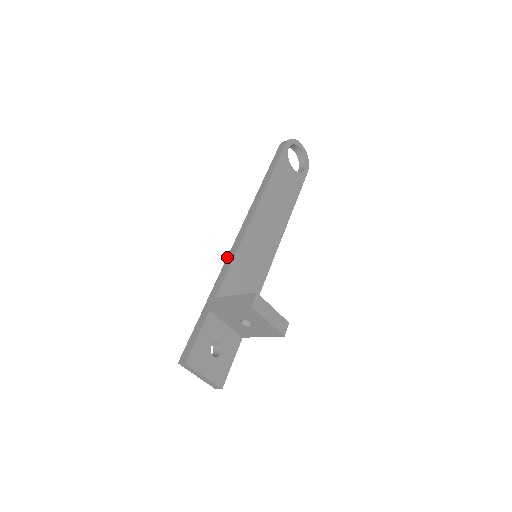
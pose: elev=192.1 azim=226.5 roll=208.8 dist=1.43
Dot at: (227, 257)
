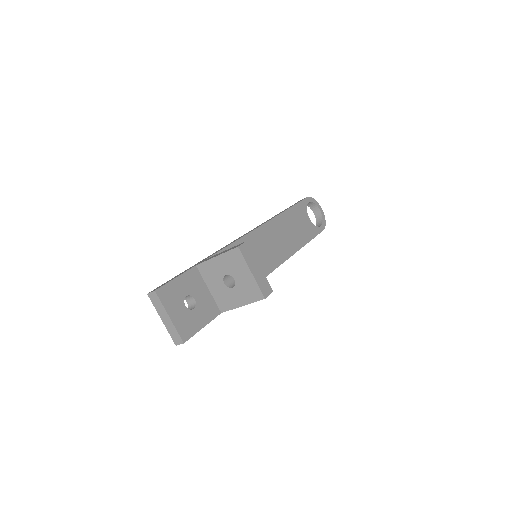
Dot at: (228, 244)
